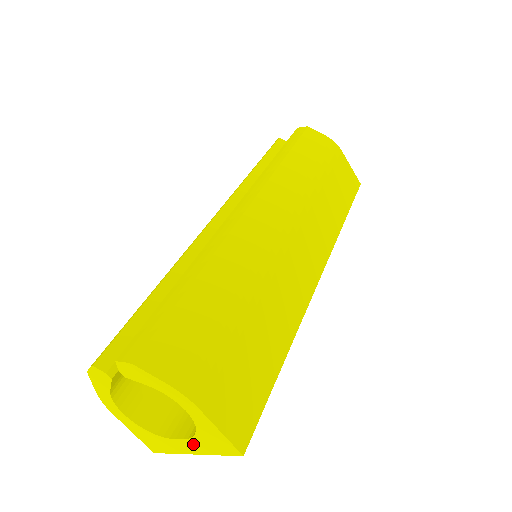
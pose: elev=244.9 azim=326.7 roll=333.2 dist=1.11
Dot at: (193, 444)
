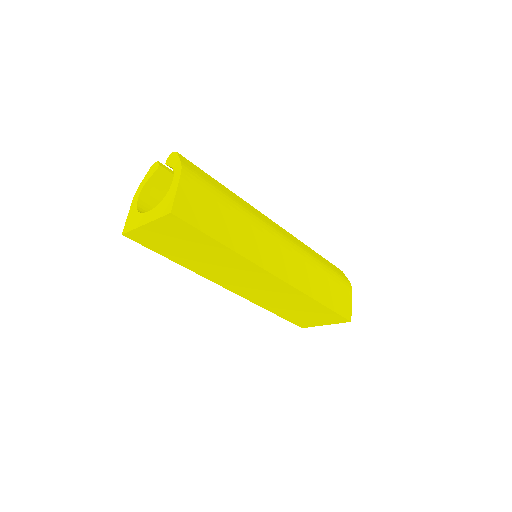
Dot at: (152, 213)
